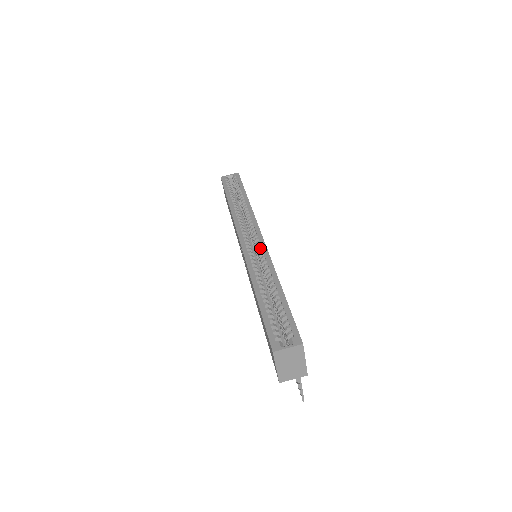
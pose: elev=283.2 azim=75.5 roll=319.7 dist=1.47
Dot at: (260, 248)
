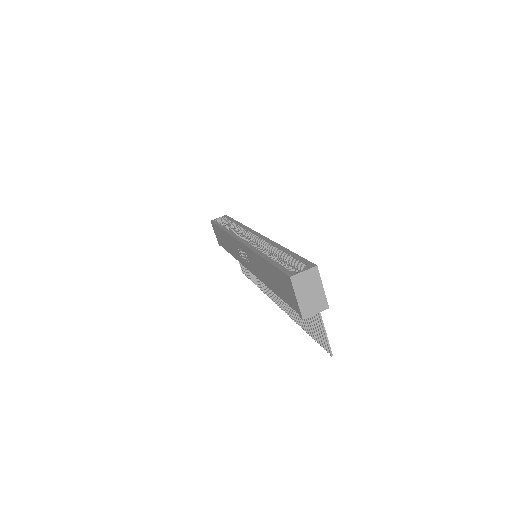
Dot at: (259, 238)
